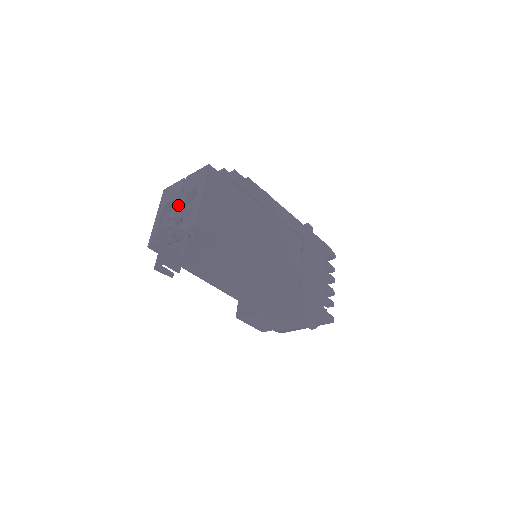
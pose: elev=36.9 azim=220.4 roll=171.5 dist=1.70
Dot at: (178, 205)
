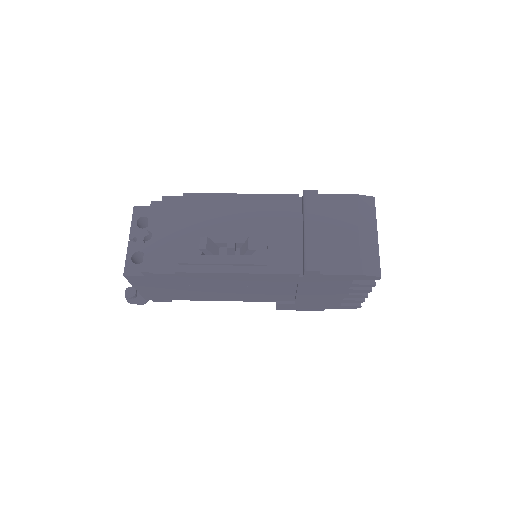
Dot at: occluded
